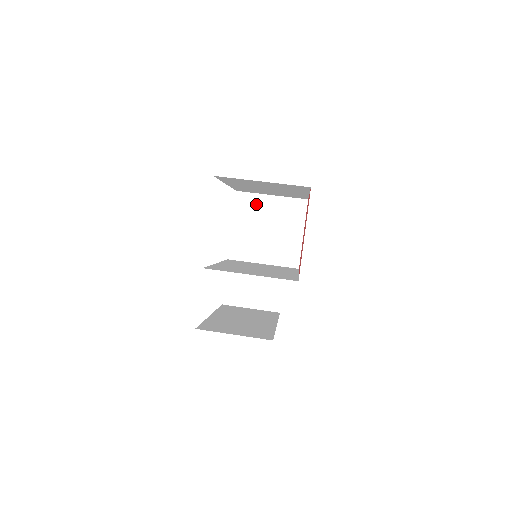
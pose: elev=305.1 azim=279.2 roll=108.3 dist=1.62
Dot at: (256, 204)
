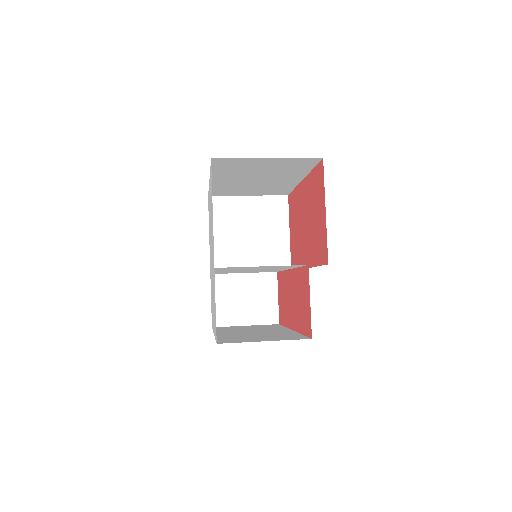
Dot at: (233, 208)
